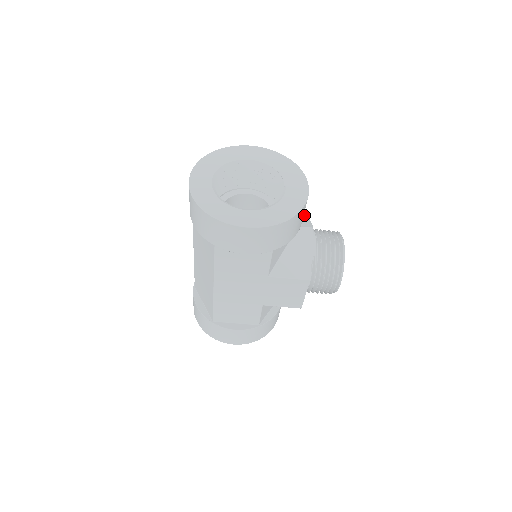
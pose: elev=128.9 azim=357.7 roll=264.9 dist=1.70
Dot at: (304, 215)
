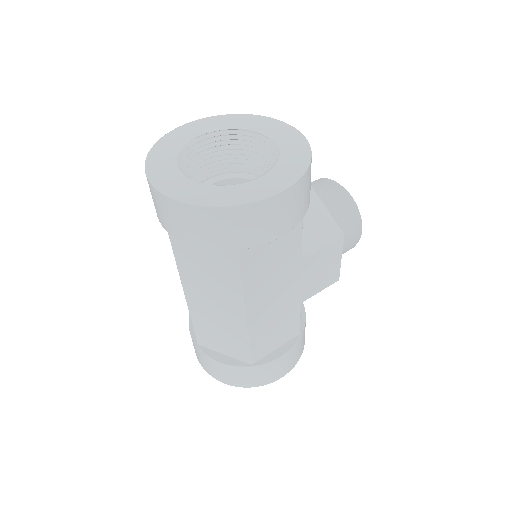
Dot at: occluded
